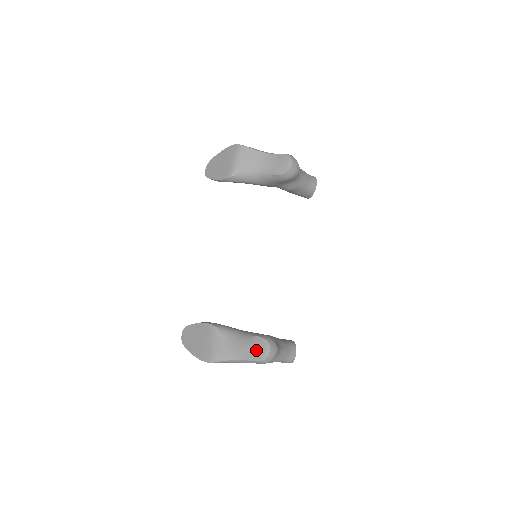
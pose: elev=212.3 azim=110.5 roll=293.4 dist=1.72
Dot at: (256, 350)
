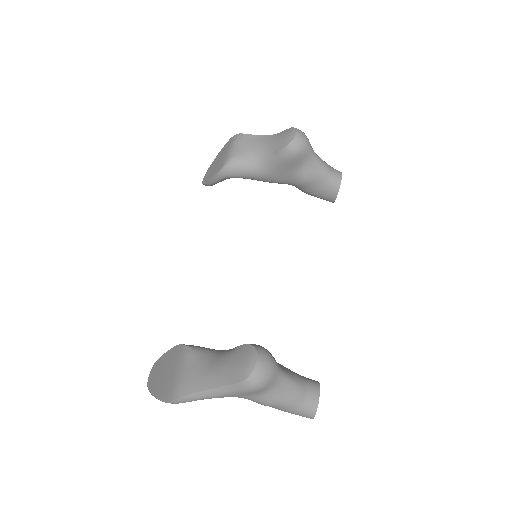
Dot at: (237, 364)
